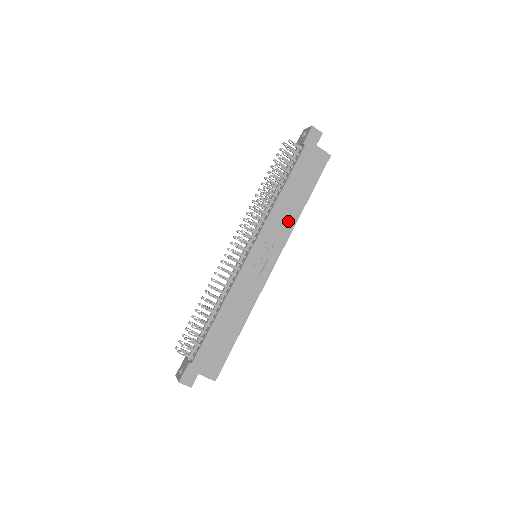
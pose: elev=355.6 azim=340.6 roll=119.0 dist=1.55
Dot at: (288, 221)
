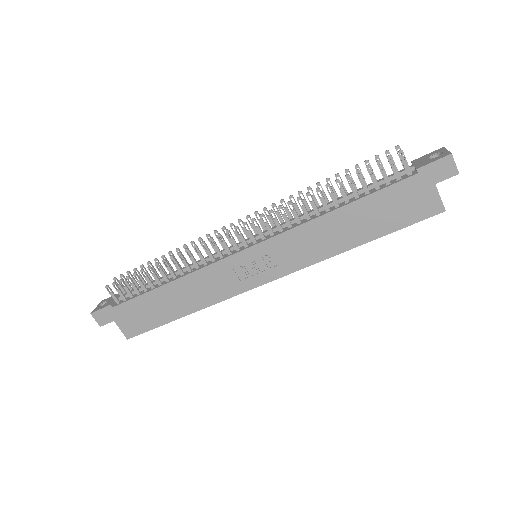
Dot at: (319, 249)
